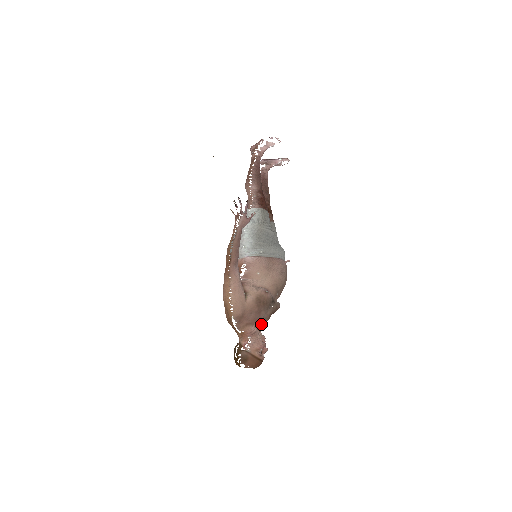
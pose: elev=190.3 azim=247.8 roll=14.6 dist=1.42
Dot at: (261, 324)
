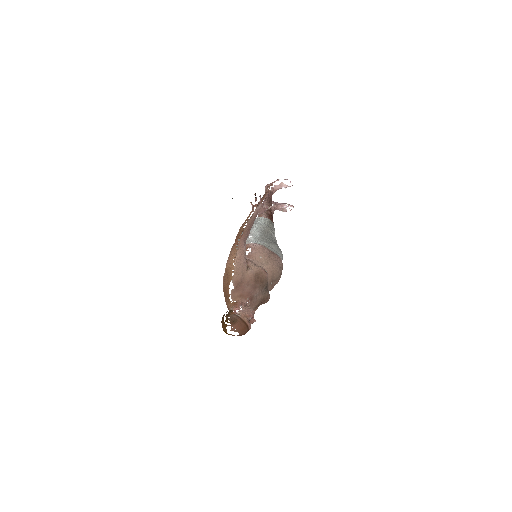
Dot at: (250, 306)
